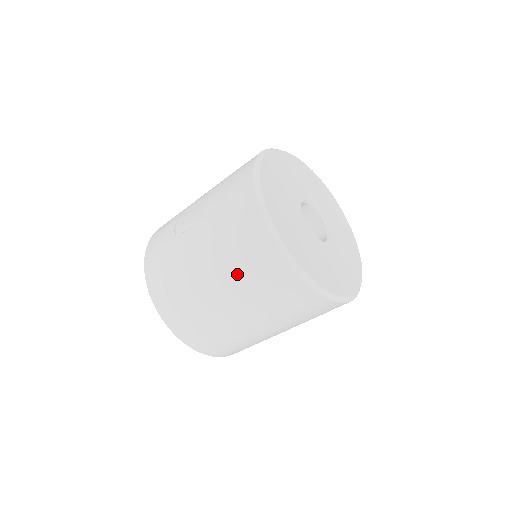
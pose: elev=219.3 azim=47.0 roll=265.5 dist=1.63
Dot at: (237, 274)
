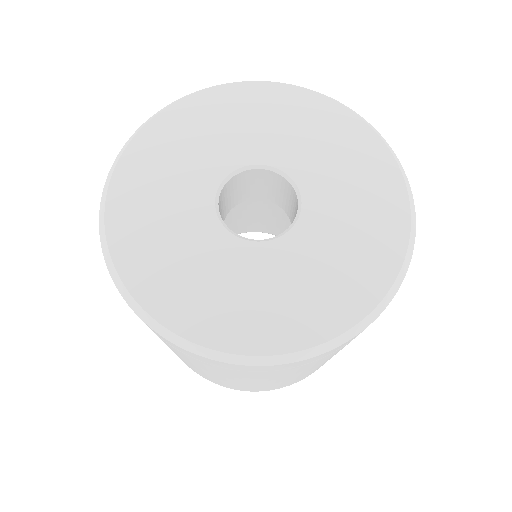
Dot at: (257, 378)
